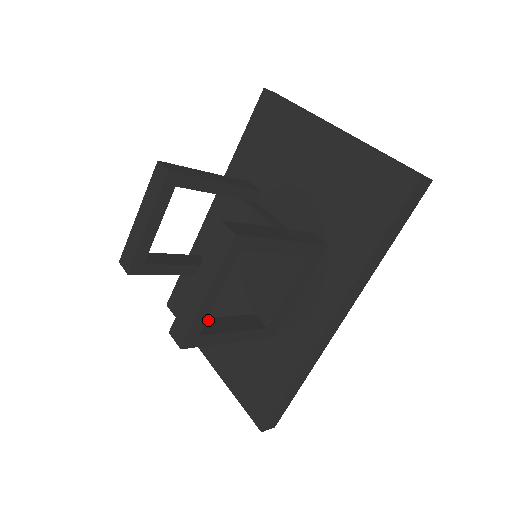
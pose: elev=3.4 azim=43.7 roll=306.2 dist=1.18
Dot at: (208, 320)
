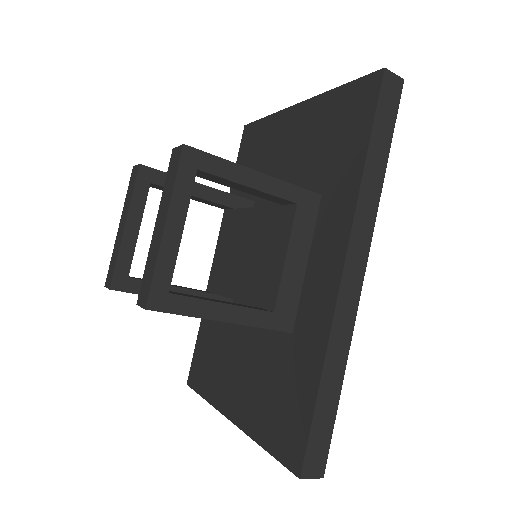
Dot at: (189, 295)
